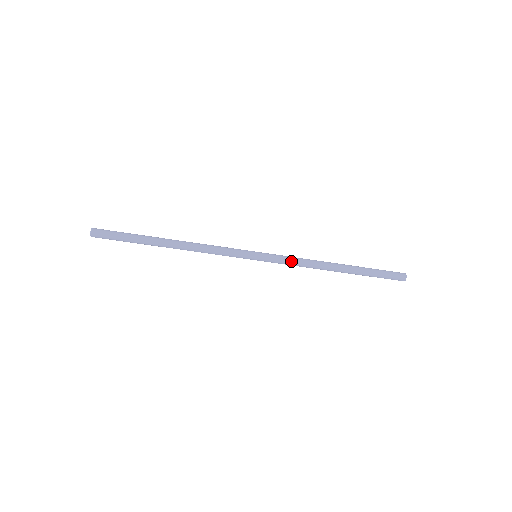
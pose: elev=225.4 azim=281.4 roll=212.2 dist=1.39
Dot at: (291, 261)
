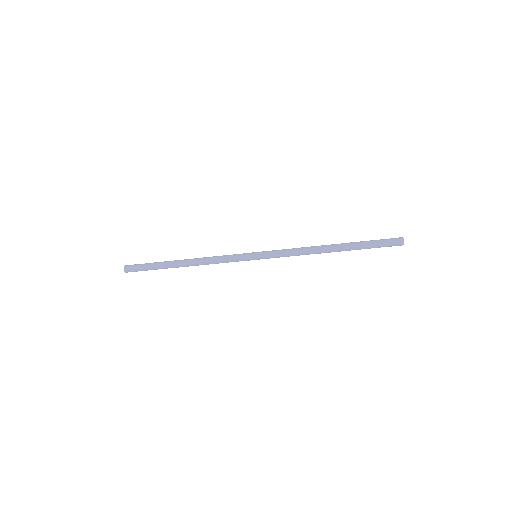
Dot at: (286, 251)
